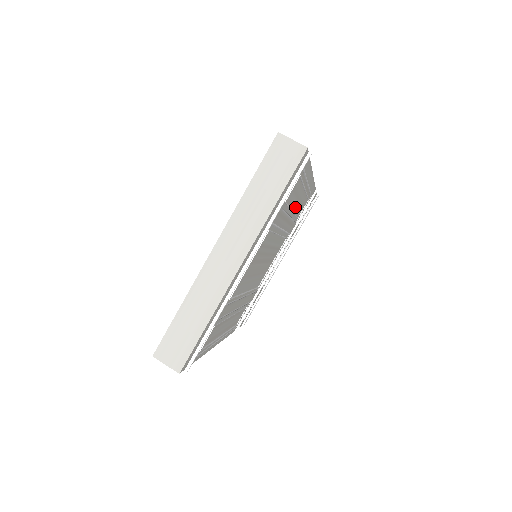
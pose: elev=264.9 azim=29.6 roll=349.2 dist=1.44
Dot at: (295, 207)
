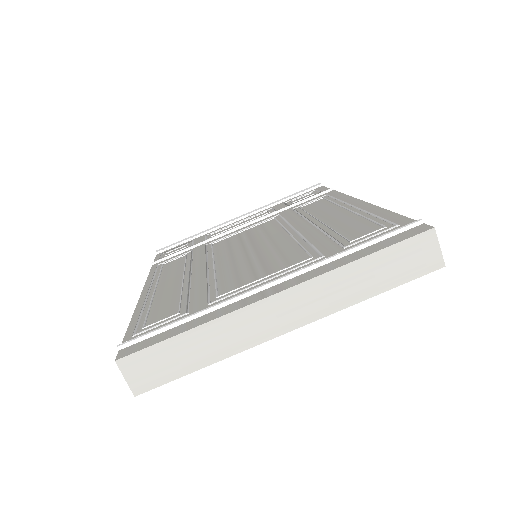
Dot at: occluded
